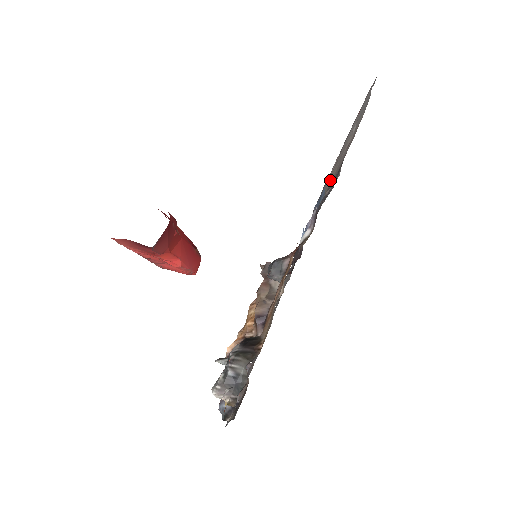
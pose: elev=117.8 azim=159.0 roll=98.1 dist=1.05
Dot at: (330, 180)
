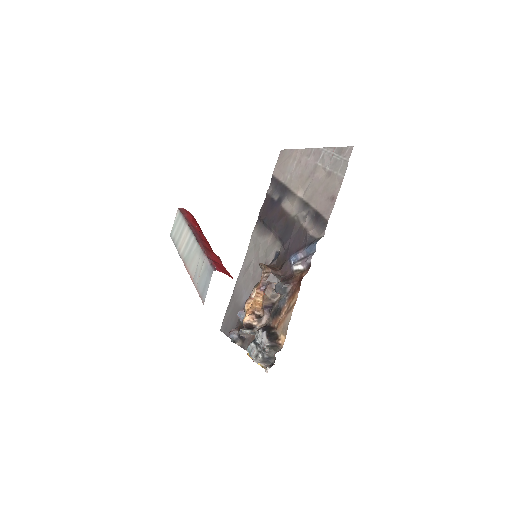
Dot at: (299, 185)
